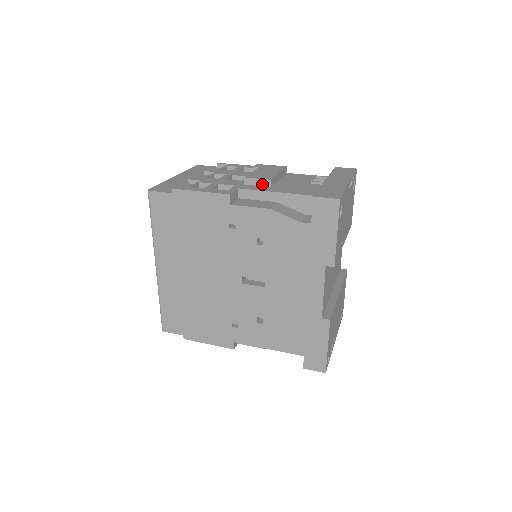
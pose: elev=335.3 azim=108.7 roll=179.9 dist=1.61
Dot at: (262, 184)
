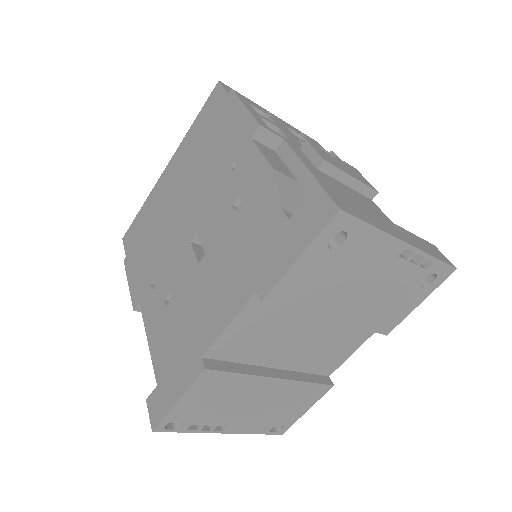
Dot at: (313, 159)
